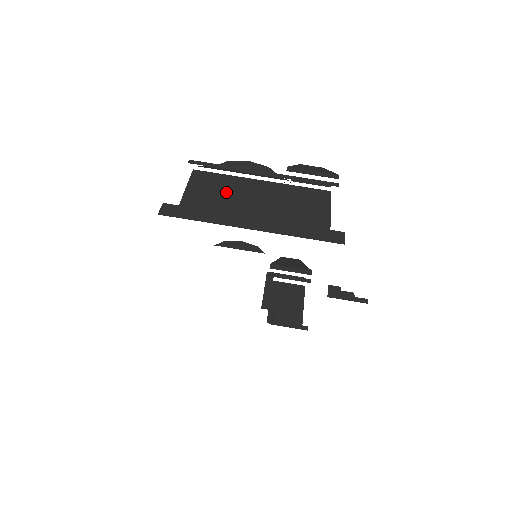
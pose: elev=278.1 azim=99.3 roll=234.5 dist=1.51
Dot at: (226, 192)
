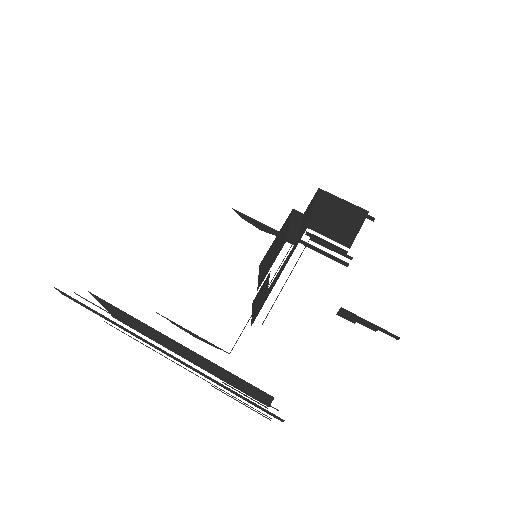
Dot at: occluded
